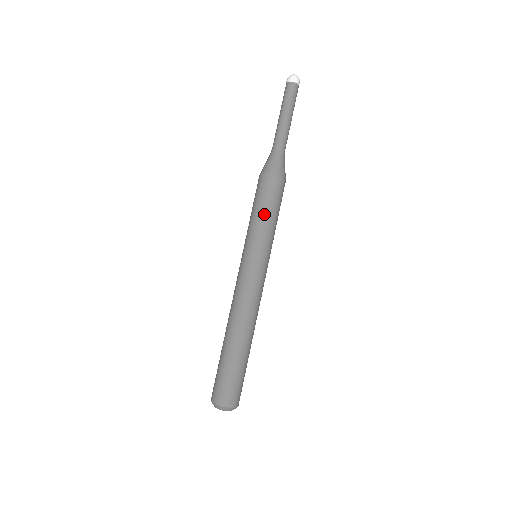
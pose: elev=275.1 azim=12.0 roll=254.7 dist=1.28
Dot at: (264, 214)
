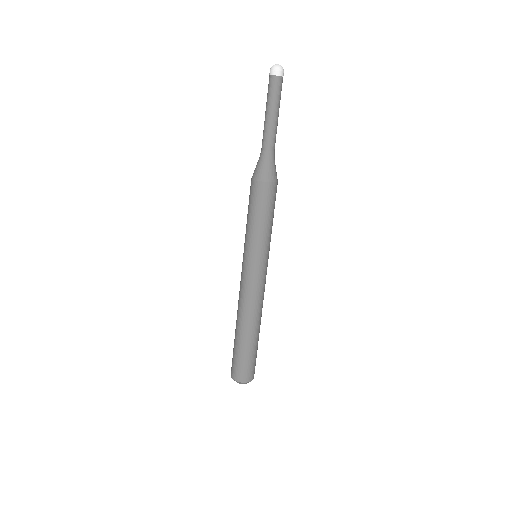
Dot at: (261, 222)
